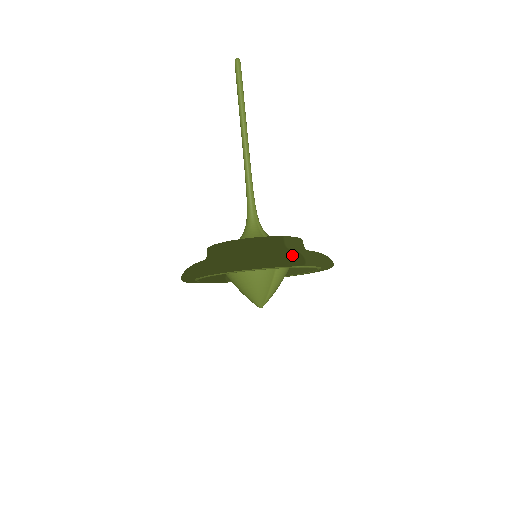
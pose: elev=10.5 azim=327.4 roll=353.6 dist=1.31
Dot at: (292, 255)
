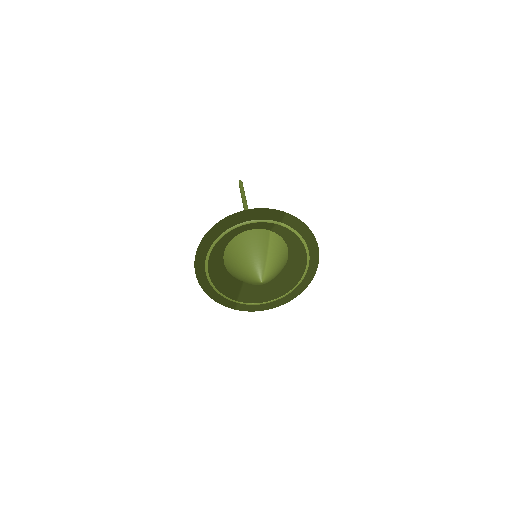
Dot at: occluded
